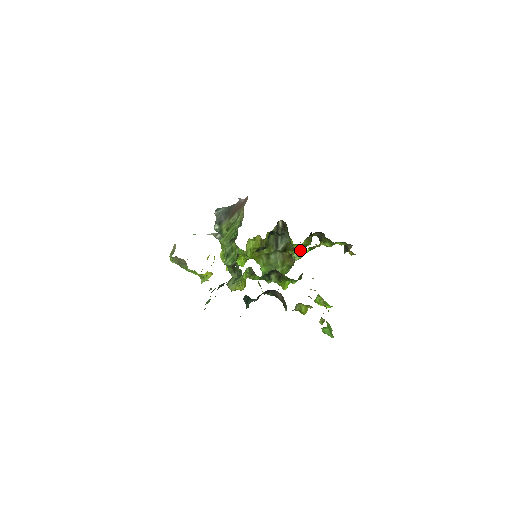
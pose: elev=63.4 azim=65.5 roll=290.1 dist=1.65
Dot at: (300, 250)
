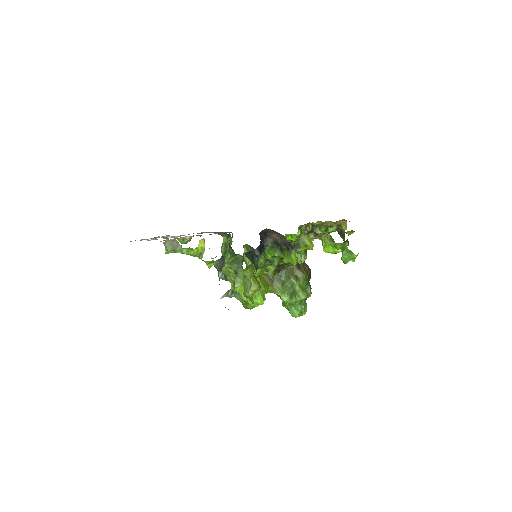
Dot at: occluded
